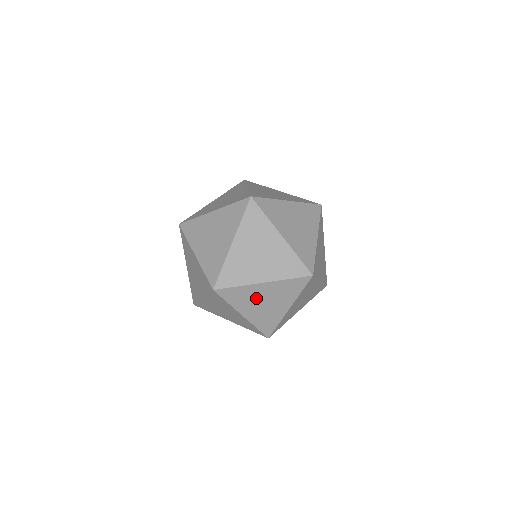
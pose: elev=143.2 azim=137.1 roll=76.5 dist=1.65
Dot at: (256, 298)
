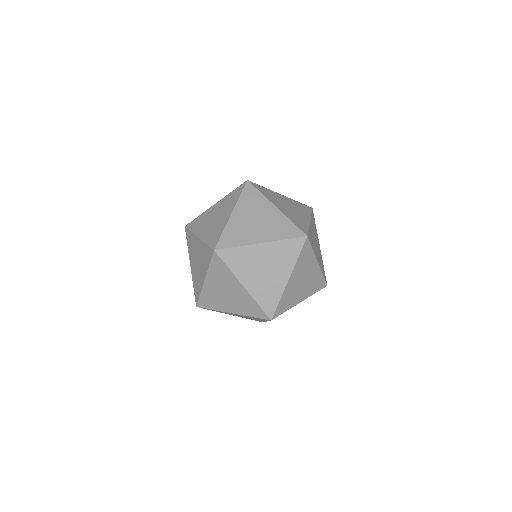
Dot at: (255, 263)
